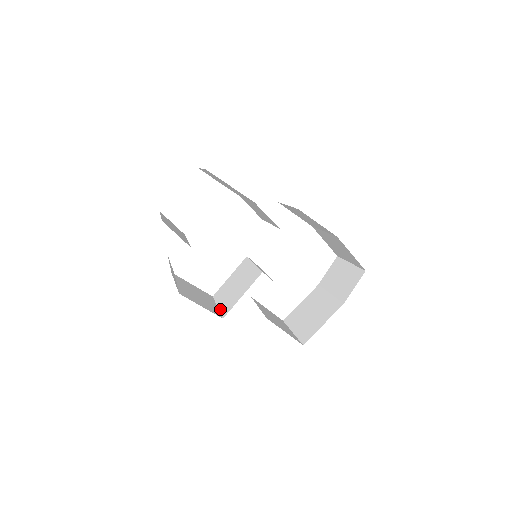
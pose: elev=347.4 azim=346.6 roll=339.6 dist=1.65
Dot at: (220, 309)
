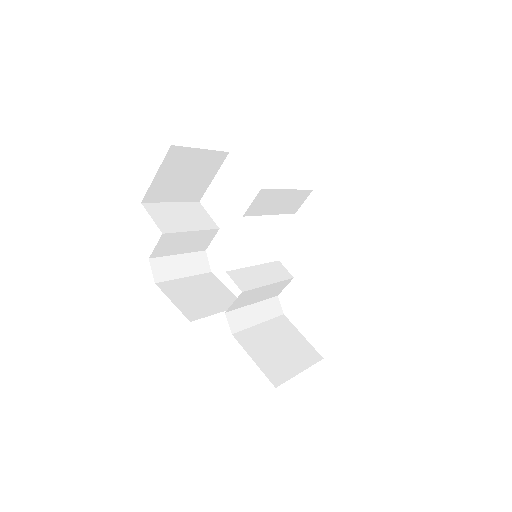
Dot at: (210, 314)
